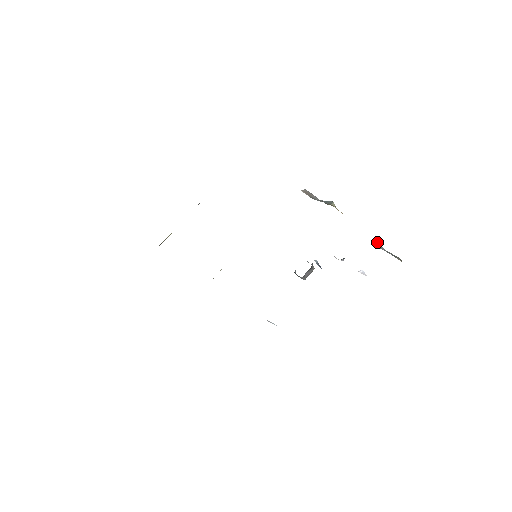
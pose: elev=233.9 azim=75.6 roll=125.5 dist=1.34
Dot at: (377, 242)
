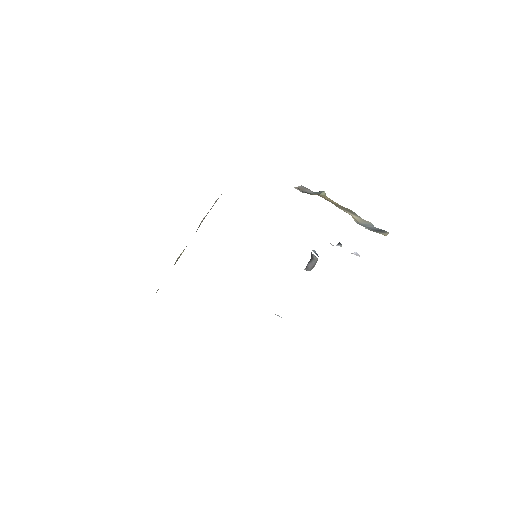
Dot at: (367, 221)
